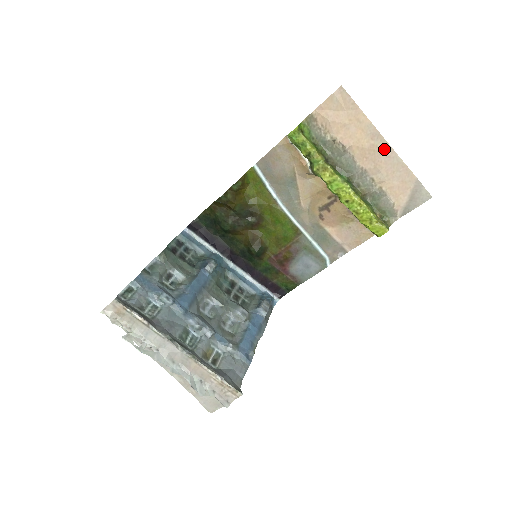
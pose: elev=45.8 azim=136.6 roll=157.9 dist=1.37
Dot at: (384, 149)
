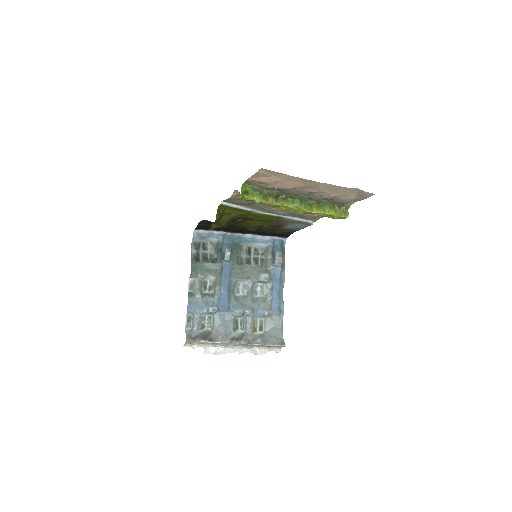
Dot at: (320, 185)
